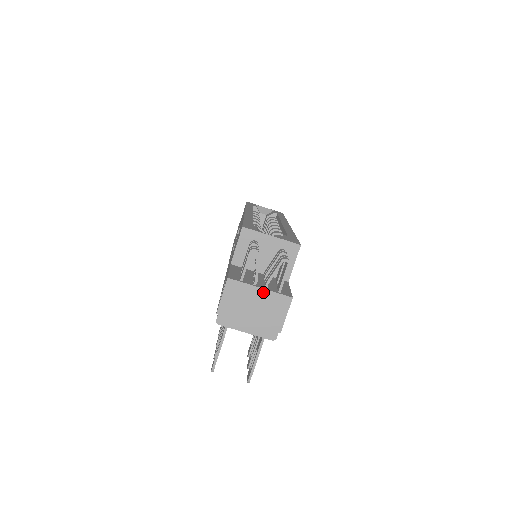
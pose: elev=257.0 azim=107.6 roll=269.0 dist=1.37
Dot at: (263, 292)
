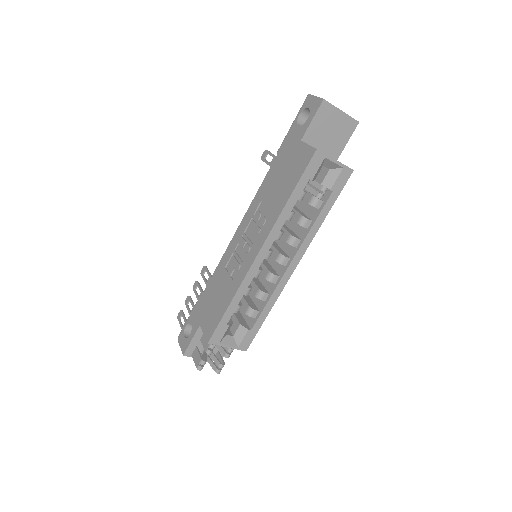
Dot at: occluded
